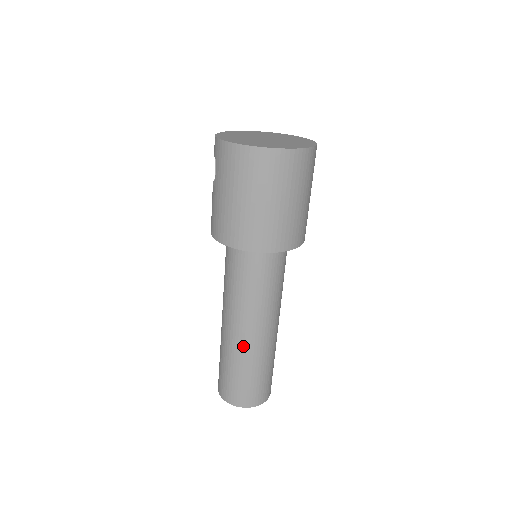
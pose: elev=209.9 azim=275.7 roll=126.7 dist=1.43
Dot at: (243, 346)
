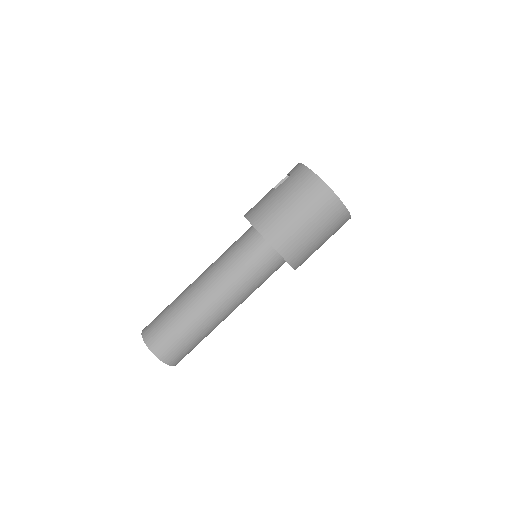
Dot at: (199, 306)
